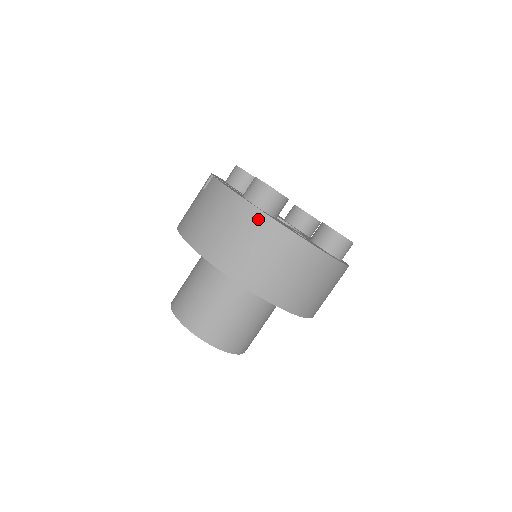
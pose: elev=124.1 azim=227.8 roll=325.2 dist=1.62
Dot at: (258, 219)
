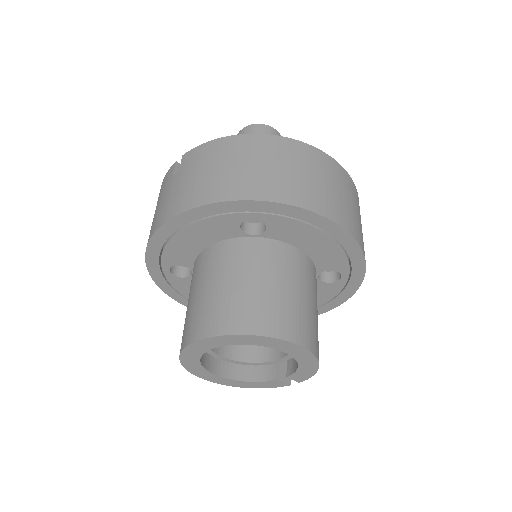
Dot at: (281, 143)
